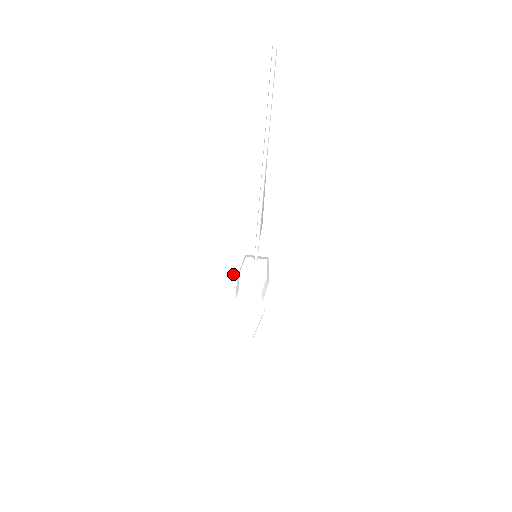
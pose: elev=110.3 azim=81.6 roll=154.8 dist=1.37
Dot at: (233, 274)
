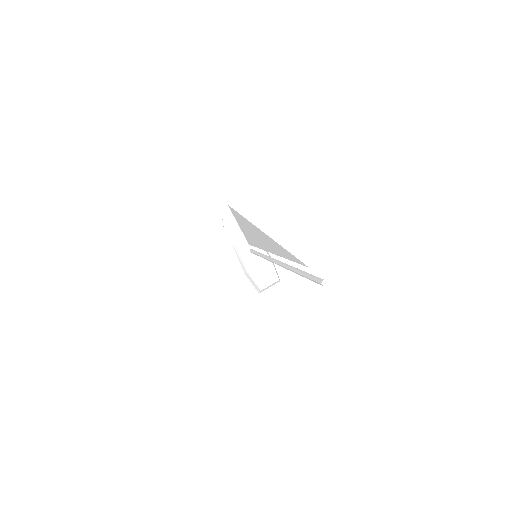
Dot at: occluded
